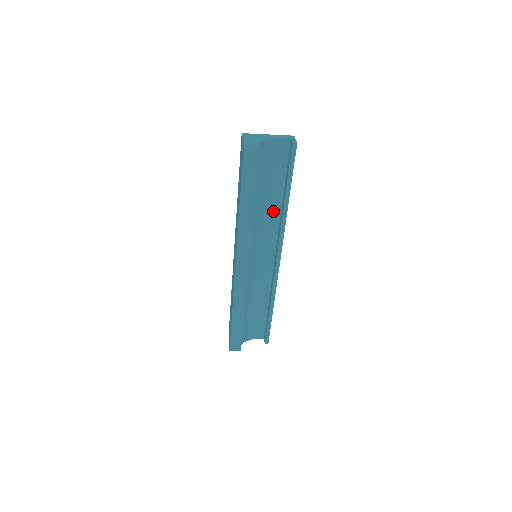
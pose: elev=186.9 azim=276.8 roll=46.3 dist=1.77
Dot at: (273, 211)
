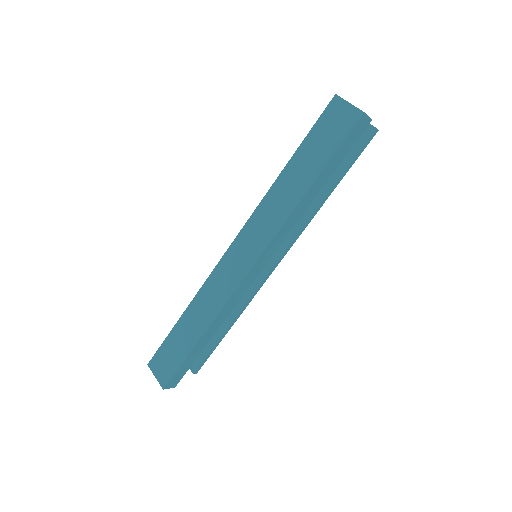
Dot at: occluded
